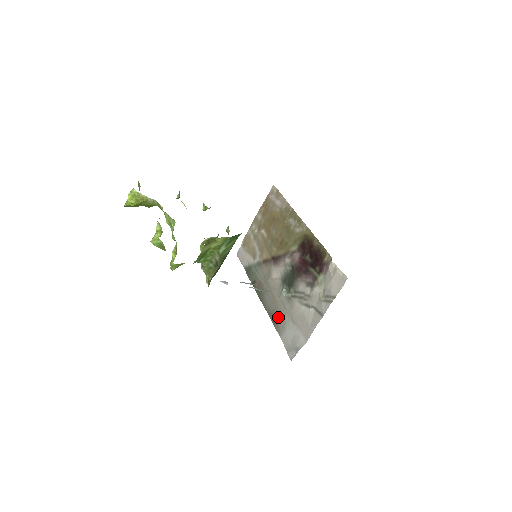
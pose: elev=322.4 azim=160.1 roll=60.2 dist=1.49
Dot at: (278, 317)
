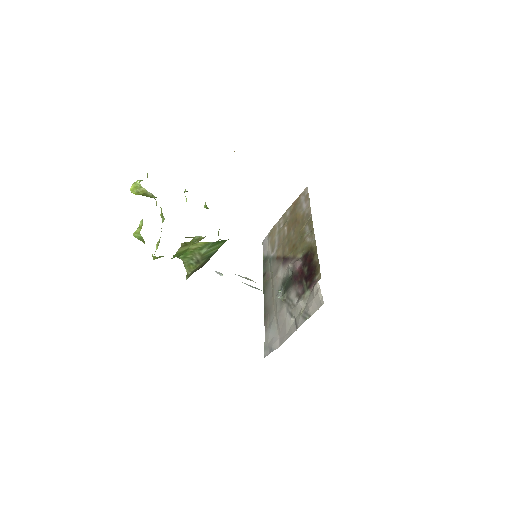
Dot at: (269, 314)
